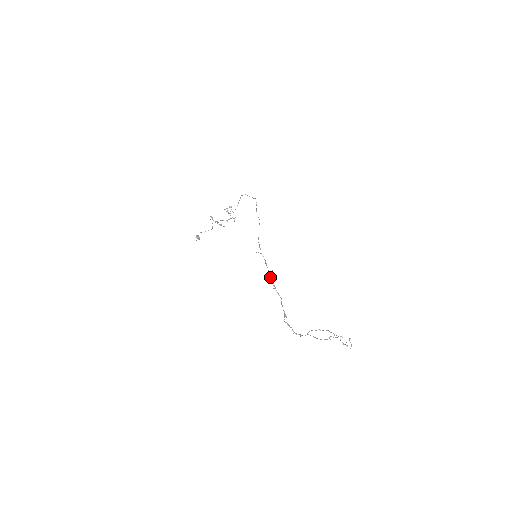
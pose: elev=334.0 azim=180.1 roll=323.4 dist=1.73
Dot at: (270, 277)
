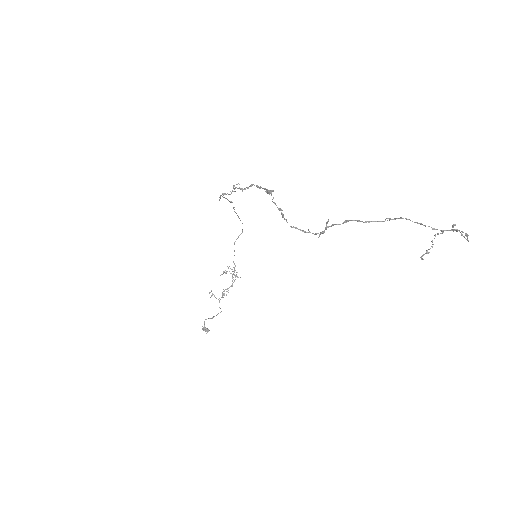
Dot at: (236, 187)
